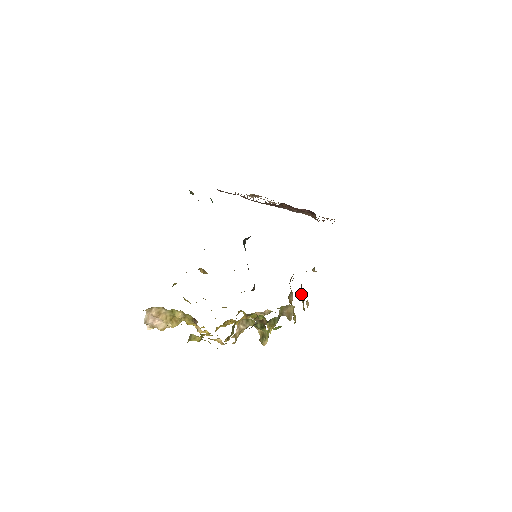
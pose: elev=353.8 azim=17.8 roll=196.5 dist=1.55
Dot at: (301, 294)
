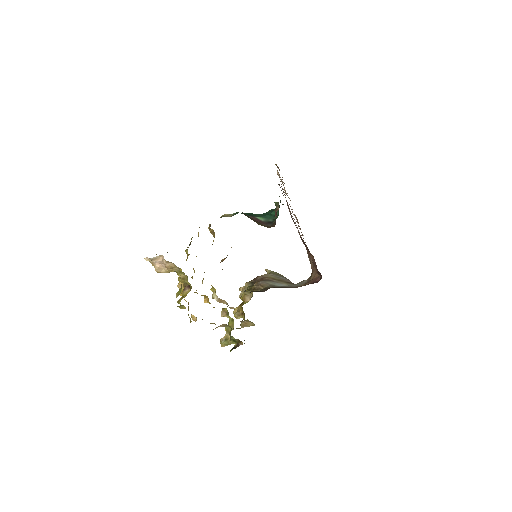
Dot at: (249, 288)
